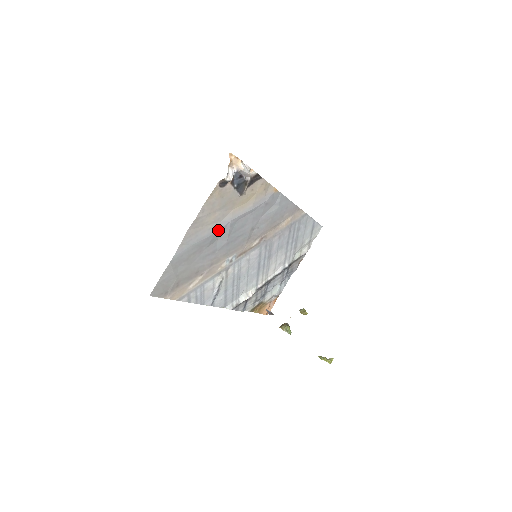
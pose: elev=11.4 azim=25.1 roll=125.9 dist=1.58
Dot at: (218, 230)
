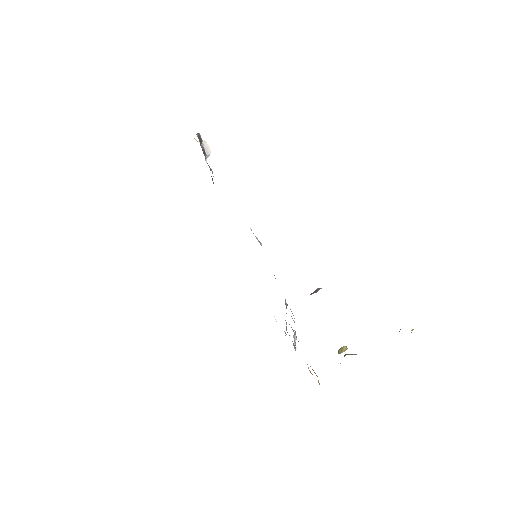
Dot at: occluded
